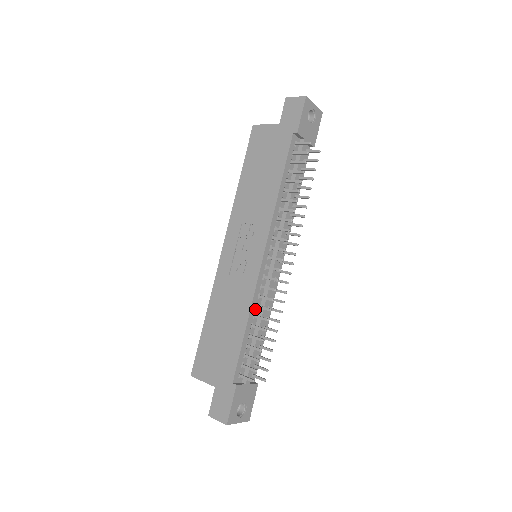
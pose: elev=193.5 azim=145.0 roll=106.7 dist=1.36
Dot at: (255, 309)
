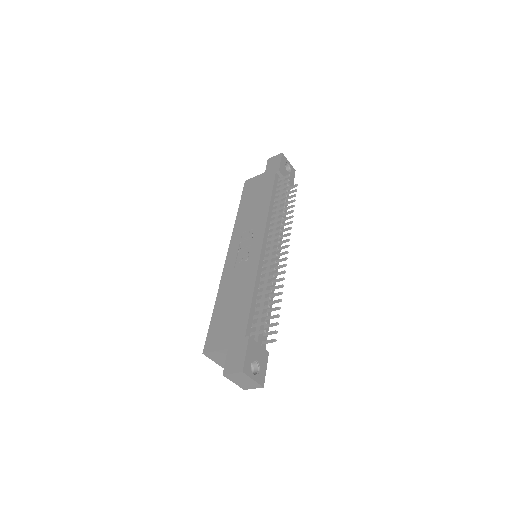
Dot at: (260, 282)
